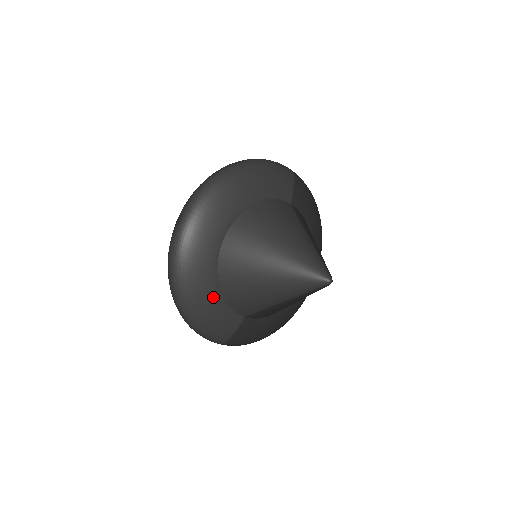
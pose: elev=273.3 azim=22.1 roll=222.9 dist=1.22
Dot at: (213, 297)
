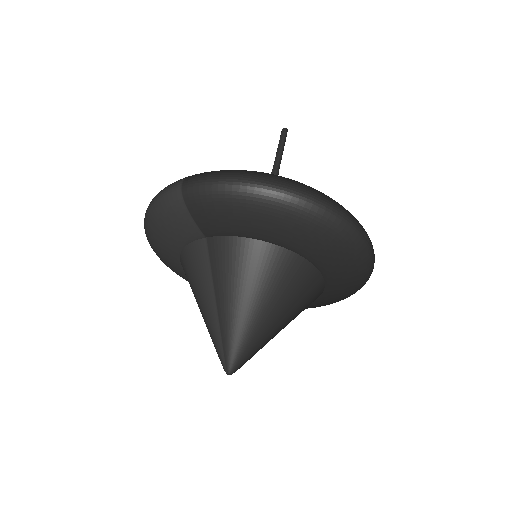
Dot at: occluded
